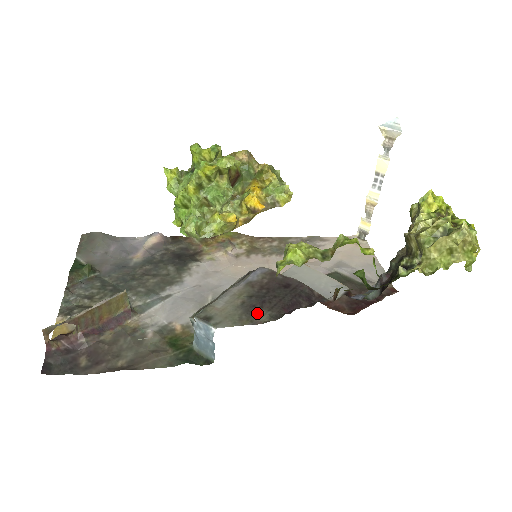
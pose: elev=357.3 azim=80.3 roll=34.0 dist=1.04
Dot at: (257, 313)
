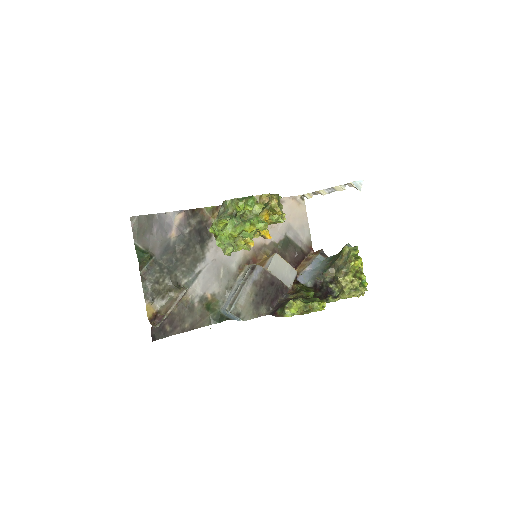
Dot at: (260, 308)
